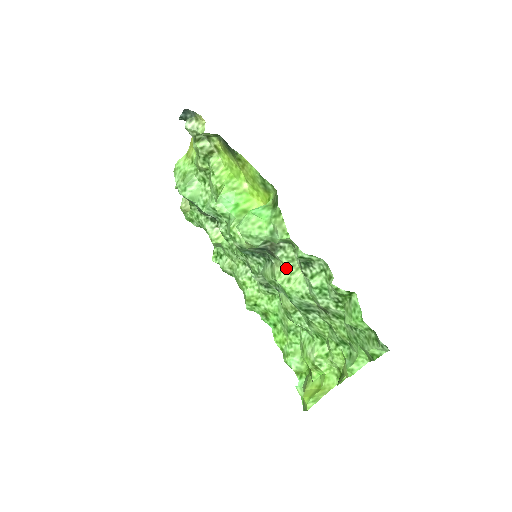
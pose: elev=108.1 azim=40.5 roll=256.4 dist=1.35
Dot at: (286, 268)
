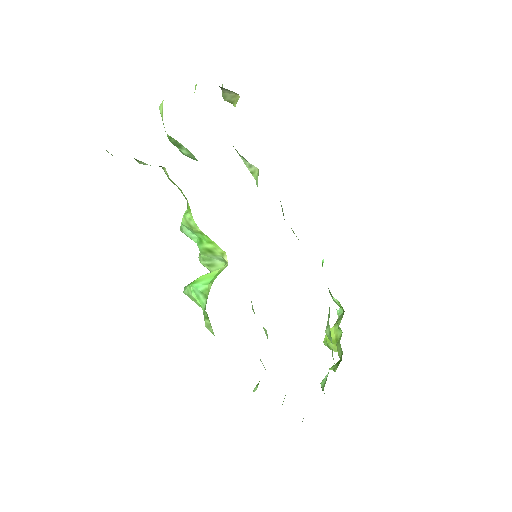
Dot at: occluded
